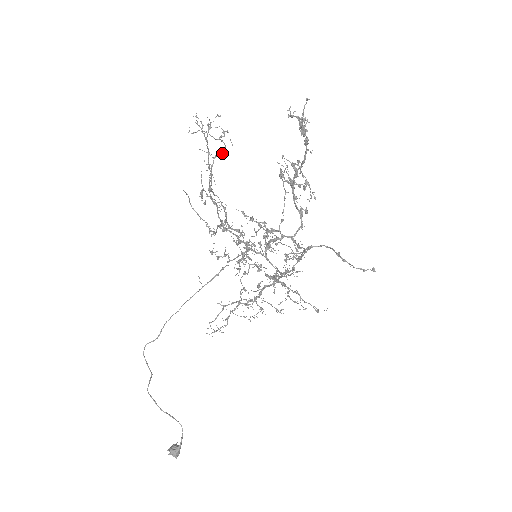
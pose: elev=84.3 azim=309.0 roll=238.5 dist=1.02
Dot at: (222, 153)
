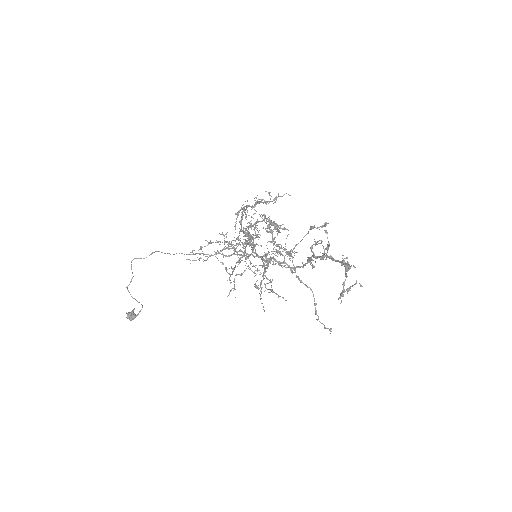
Dot at: (273, 224)
